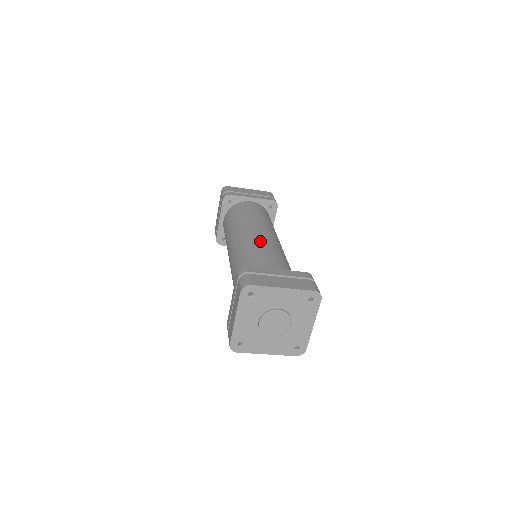
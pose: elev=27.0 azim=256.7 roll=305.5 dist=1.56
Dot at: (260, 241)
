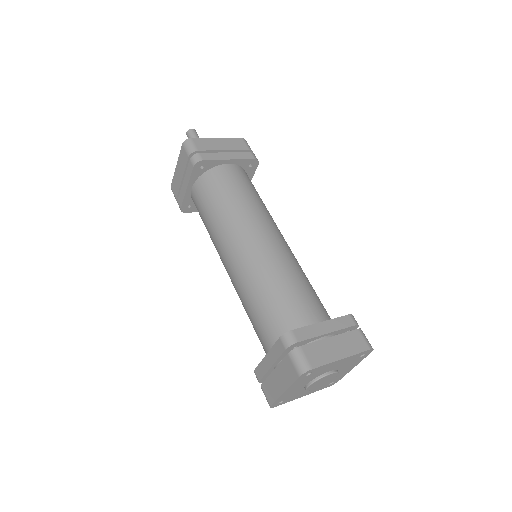
Dot at: (275, 258)
